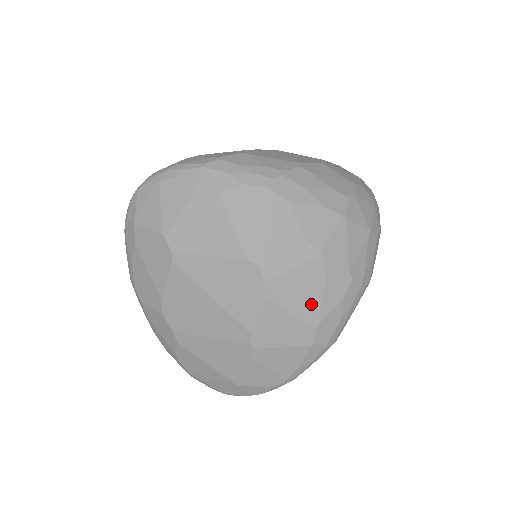
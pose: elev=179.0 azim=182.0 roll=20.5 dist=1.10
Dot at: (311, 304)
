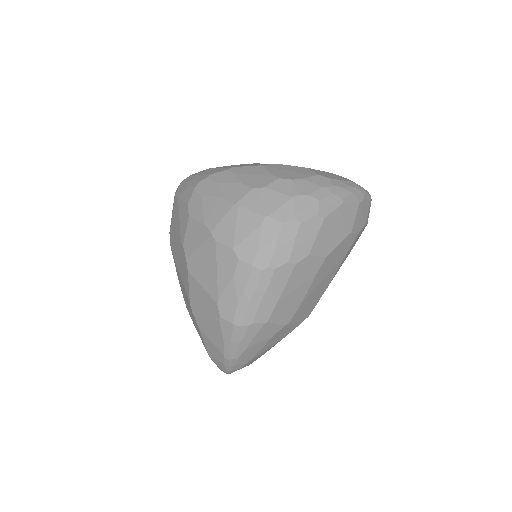
Dot at: (212, 279)
